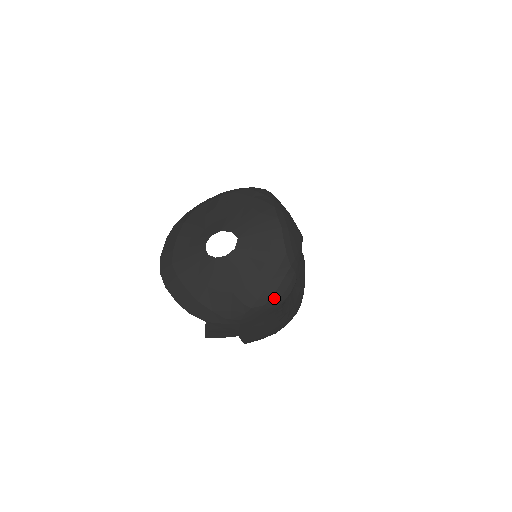
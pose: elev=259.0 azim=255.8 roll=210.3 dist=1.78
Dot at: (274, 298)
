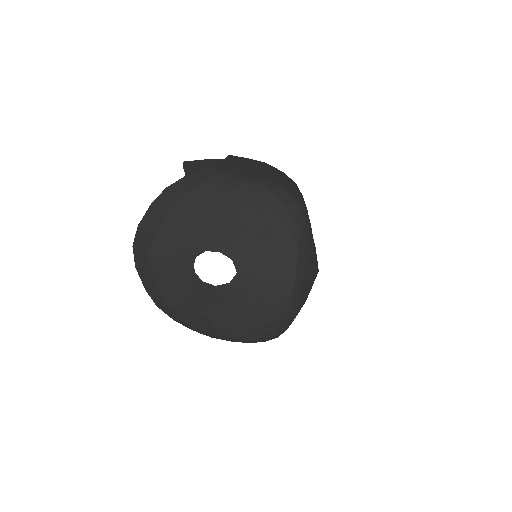
Dot at: (256, 341)
